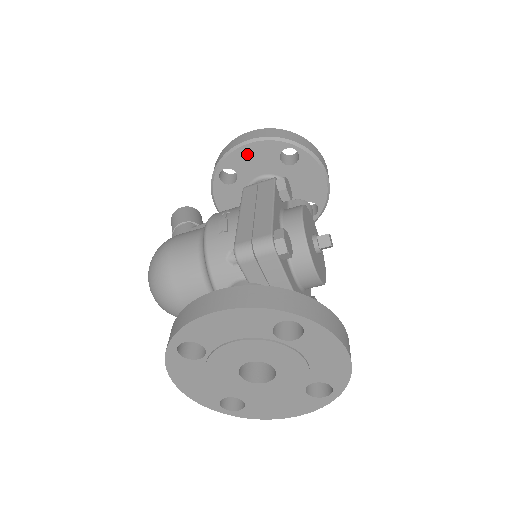
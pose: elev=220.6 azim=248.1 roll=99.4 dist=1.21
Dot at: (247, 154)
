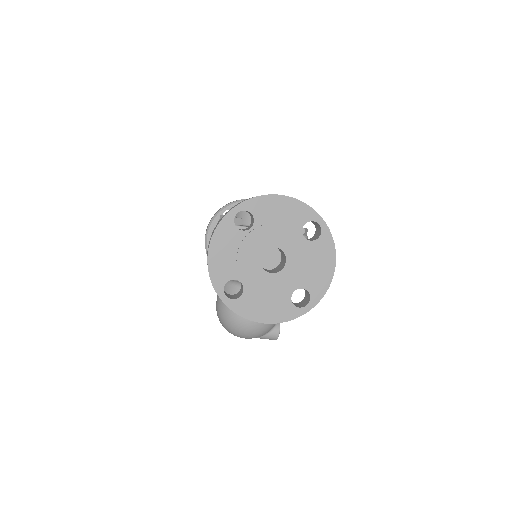
Dot at: occluded
